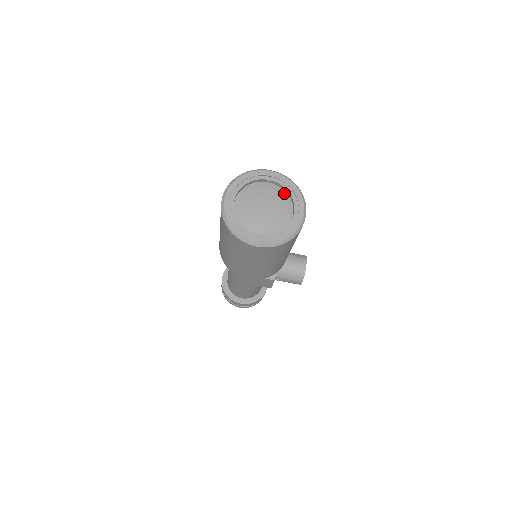
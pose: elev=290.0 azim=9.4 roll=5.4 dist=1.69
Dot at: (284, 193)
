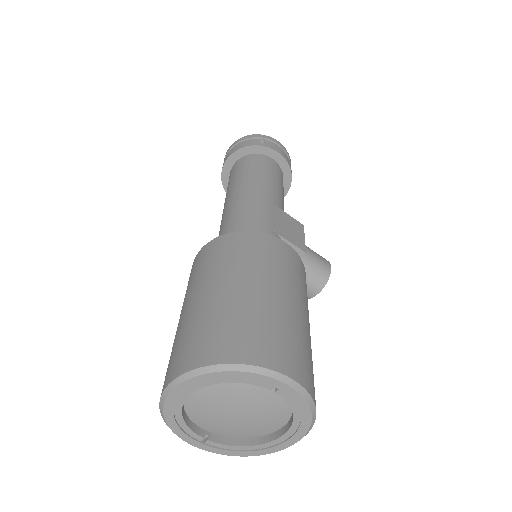
Dot at: (287, 405)
